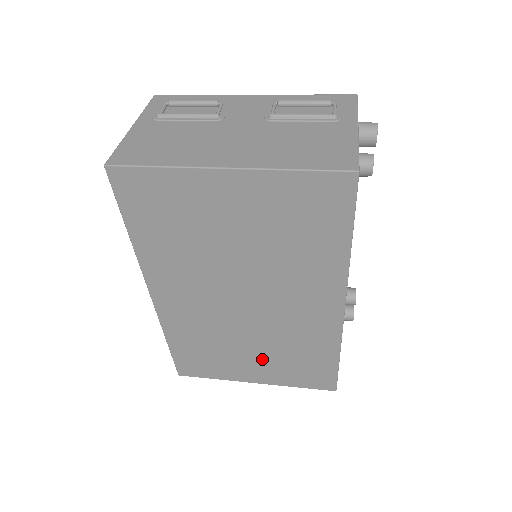
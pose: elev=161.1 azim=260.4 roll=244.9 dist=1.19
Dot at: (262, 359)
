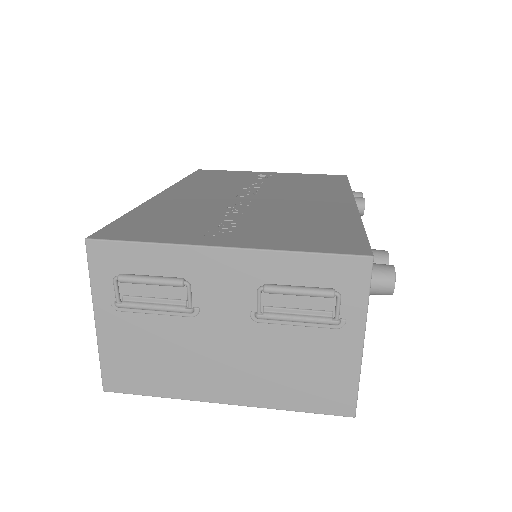
Dot at: occluded
